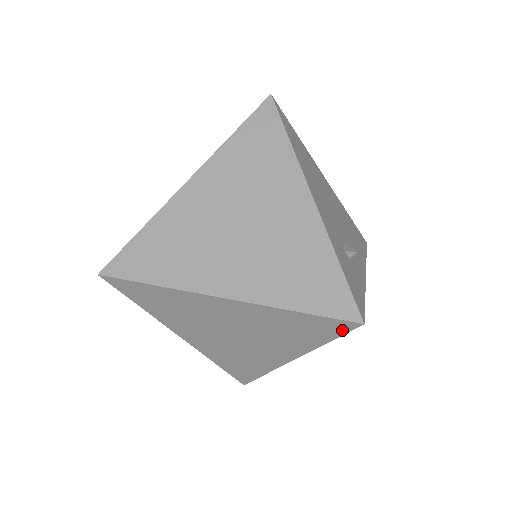
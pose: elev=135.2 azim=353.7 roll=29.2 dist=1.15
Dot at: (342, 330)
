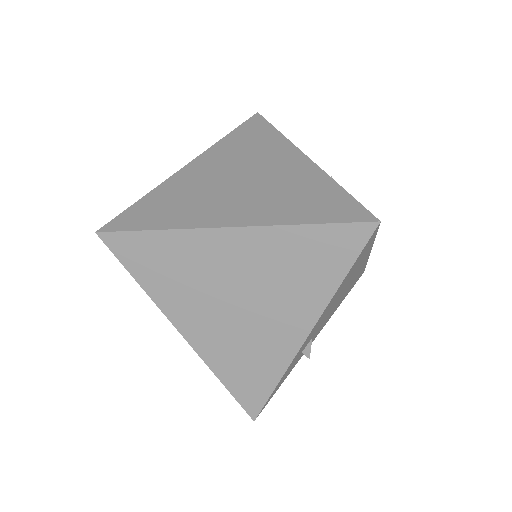
Dot at: occluded
